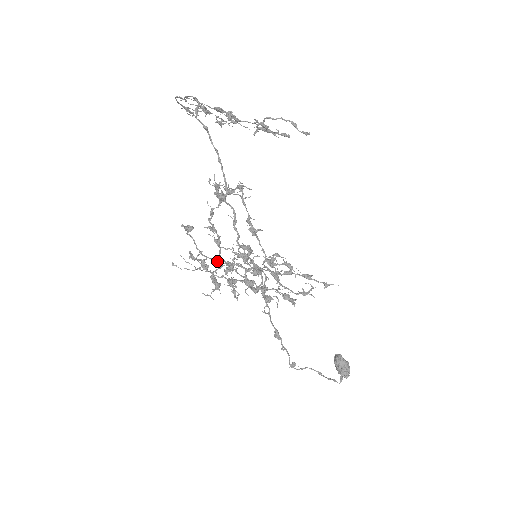
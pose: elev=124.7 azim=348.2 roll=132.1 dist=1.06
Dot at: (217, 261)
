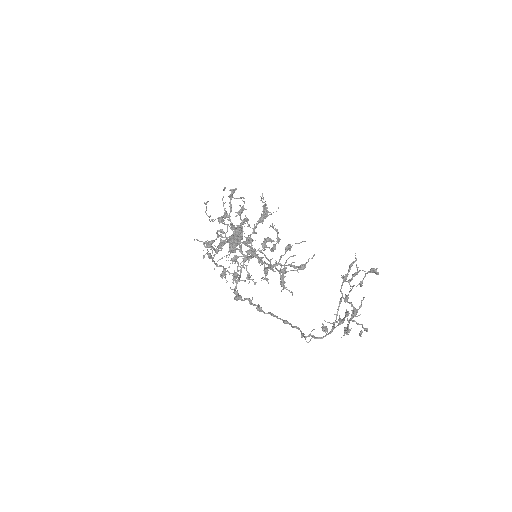
Dot at: (242, 210)
